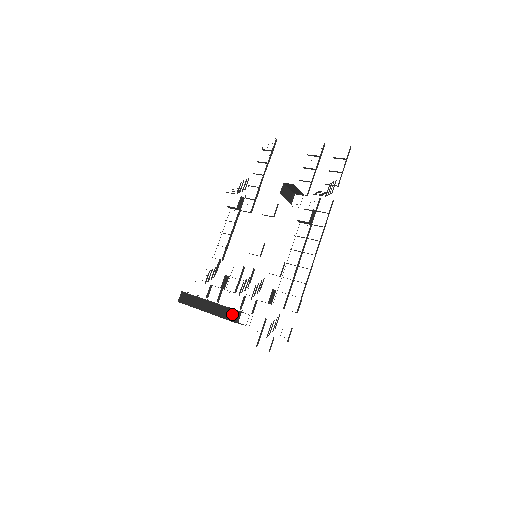
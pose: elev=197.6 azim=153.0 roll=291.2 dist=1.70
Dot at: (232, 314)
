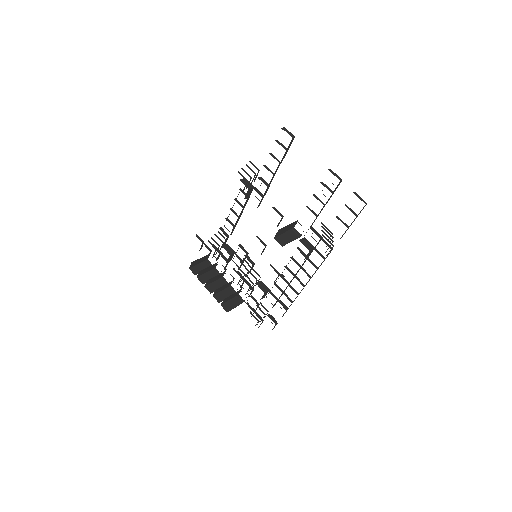
Dot at: (231, 297)
